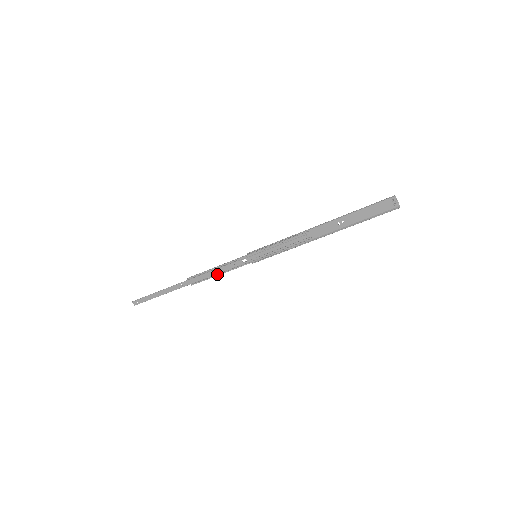
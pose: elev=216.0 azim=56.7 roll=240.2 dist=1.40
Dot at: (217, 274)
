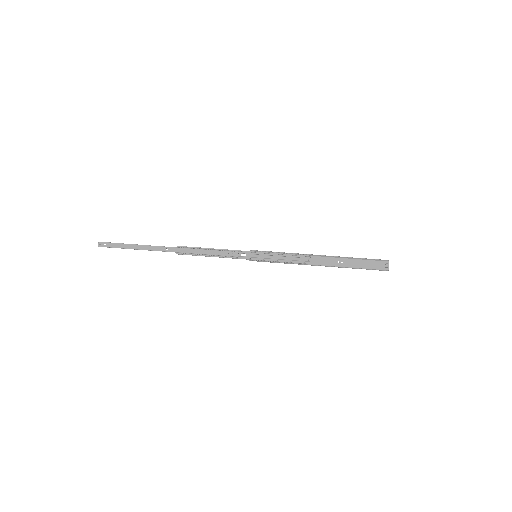
Dot at: (209, 255)
